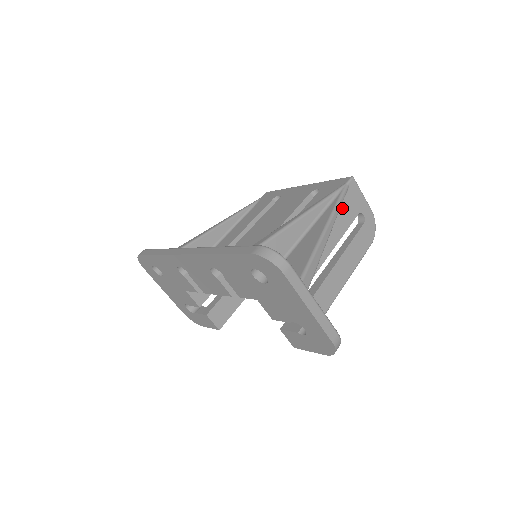
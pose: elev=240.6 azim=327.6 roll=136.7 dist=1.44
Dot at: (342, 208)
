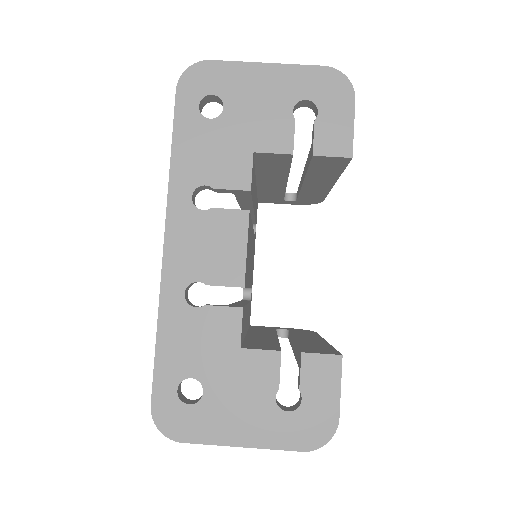
Dot at: occluded
